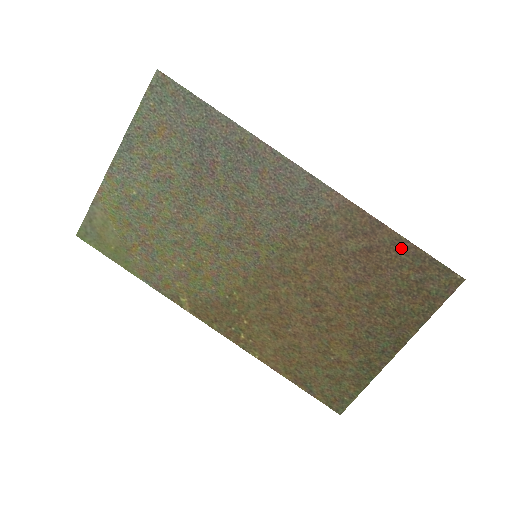
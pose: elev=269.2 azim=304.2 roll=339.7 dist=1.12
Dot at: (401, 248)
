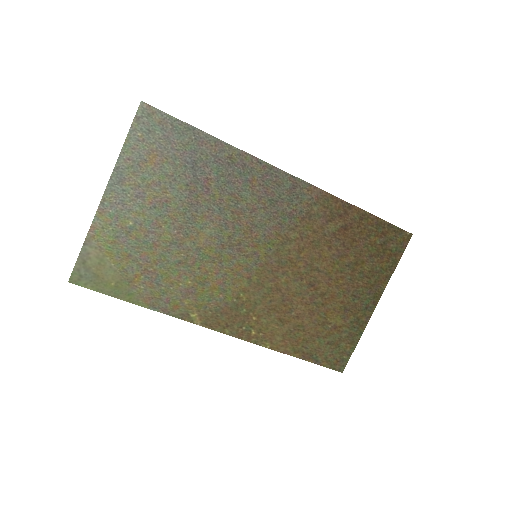
Dot at: (367, 221)
